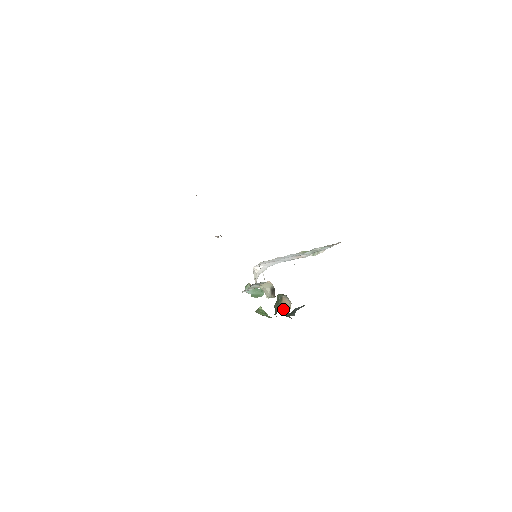
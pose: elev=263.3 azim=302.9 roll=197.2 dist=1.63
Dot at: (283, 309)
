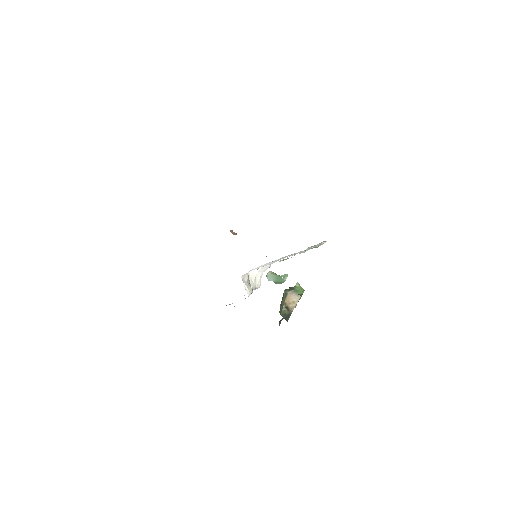
Dot at: (284, 309)
